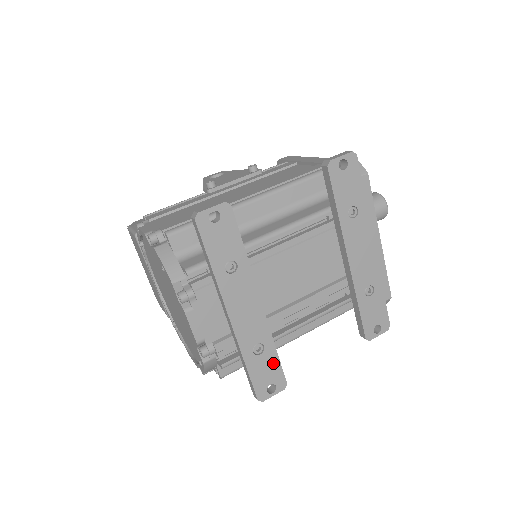
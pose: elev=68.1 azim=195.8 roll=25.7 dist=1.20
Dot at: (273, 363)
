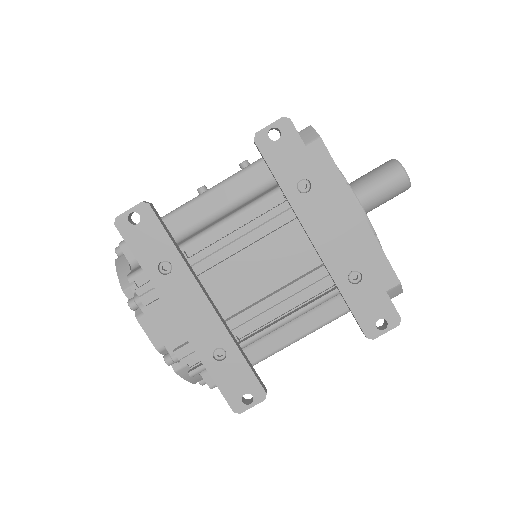
Dot at: (242, 370)
